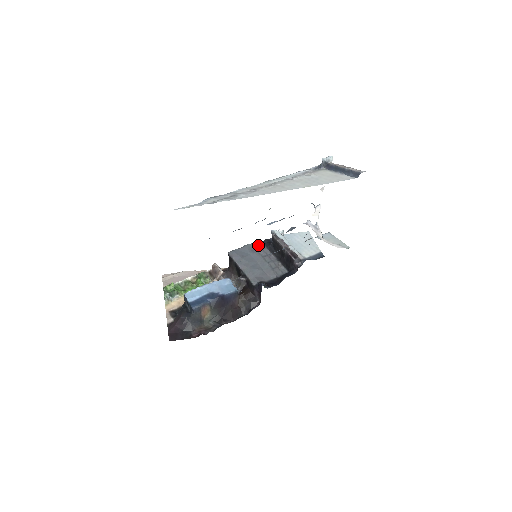
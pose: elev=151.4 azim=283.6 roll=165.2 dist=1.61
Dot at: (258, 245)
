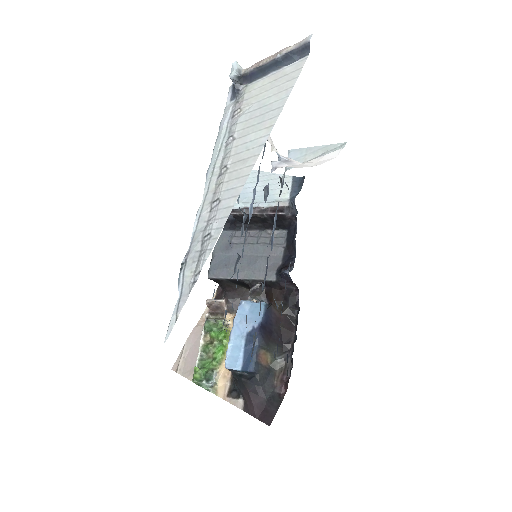
Dot at: (225, 237)
